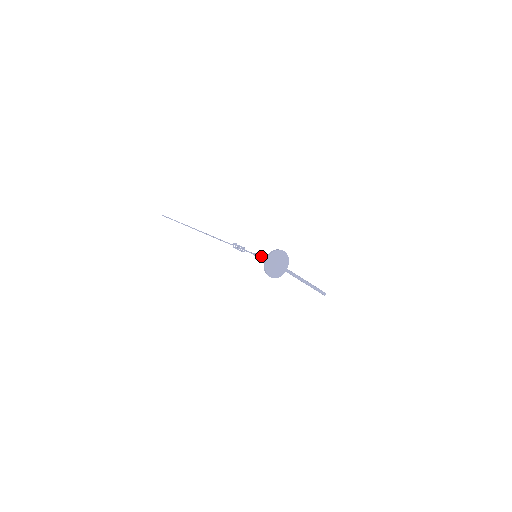
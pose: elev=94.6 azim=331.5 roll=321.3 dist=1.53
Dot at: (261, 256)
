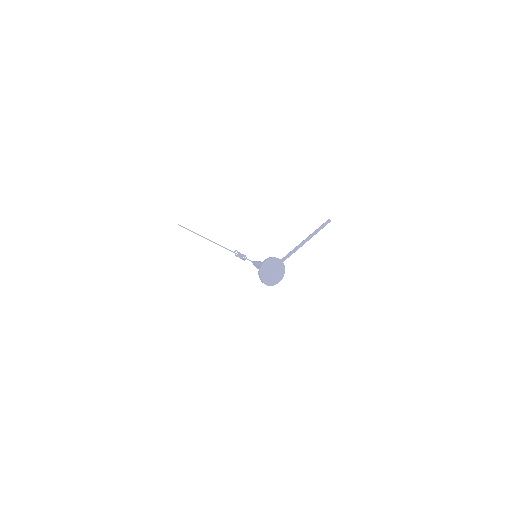
Dot at: (258, 268)
